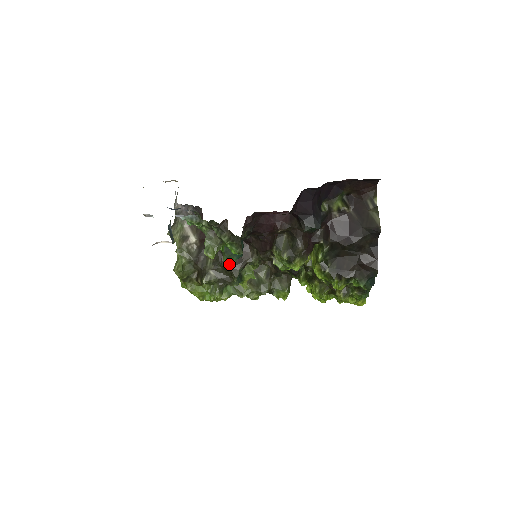
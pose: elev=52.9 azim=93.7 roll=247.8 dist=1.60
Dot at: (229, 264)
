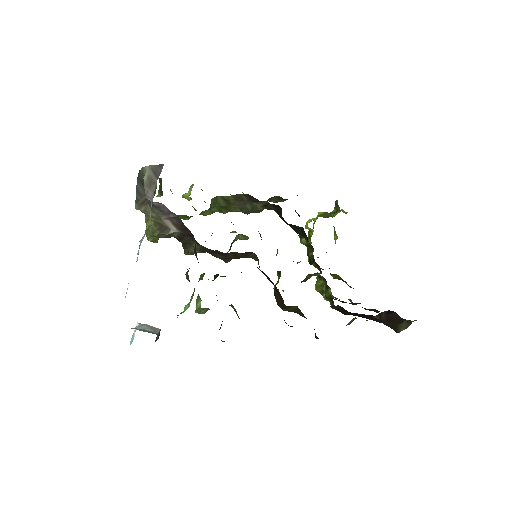
Dot at: (220, 257)
